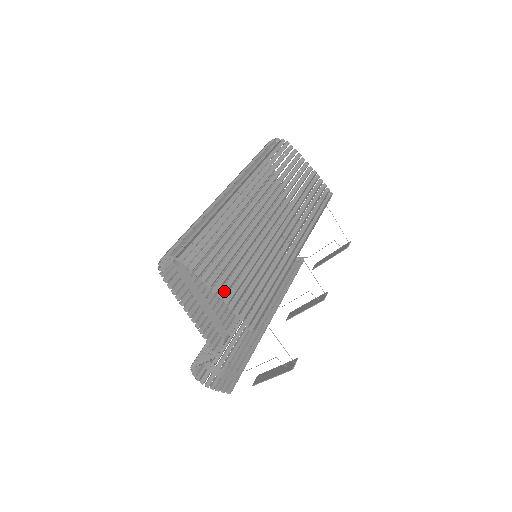
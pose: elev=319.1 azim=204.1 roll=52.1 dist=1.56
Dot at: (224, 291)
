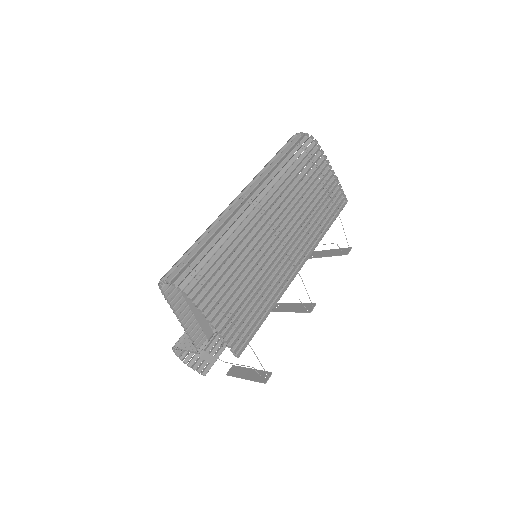
Dot at: (218, 319)
